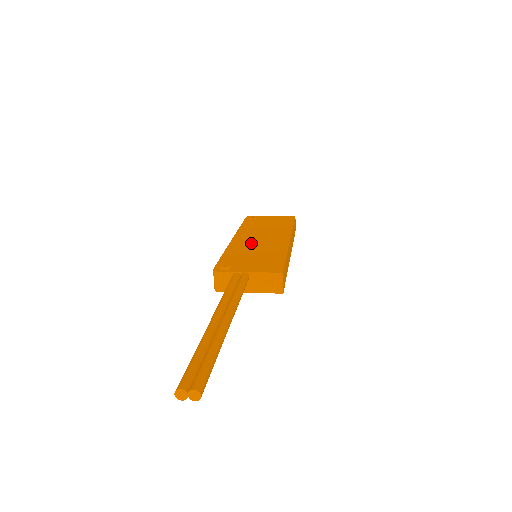
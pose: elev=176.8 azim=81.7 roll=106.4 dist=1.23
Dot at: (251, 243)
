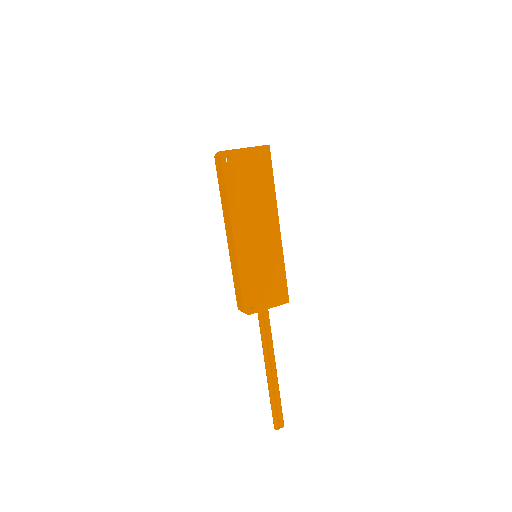
Dot at: (253, 247)
